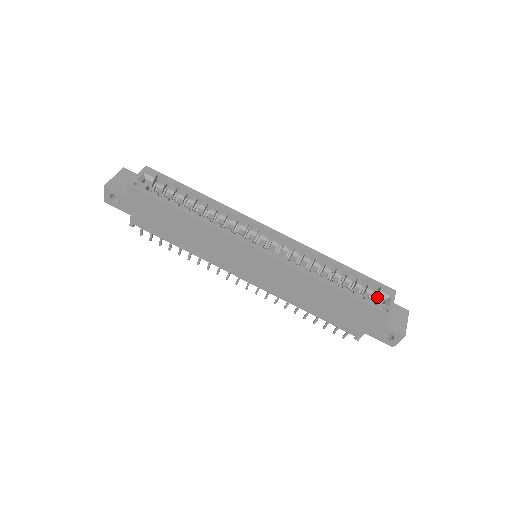
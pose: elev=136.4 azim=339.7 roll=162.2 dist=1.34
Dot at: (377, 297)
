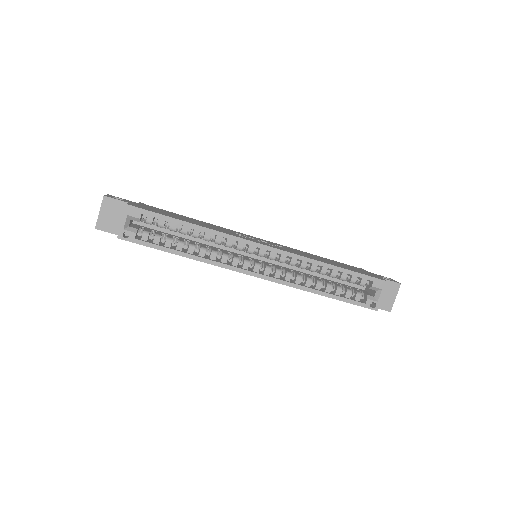
Dot at: (369, 288)
